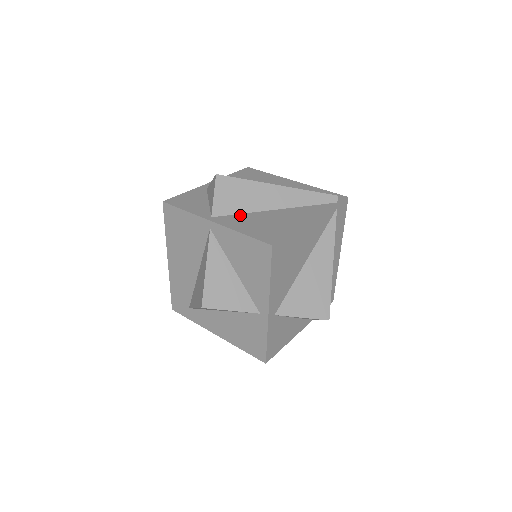
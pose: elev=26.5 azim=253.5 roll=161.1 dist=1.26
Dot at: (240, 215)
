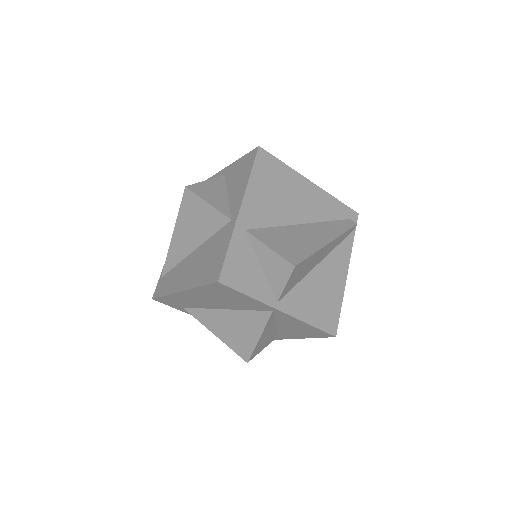
Dot at: (297, 288)
